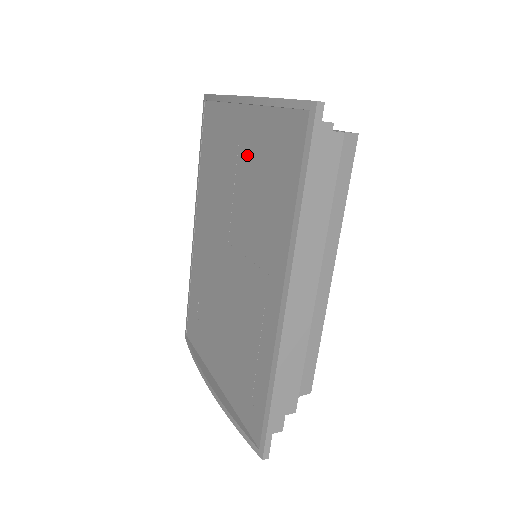
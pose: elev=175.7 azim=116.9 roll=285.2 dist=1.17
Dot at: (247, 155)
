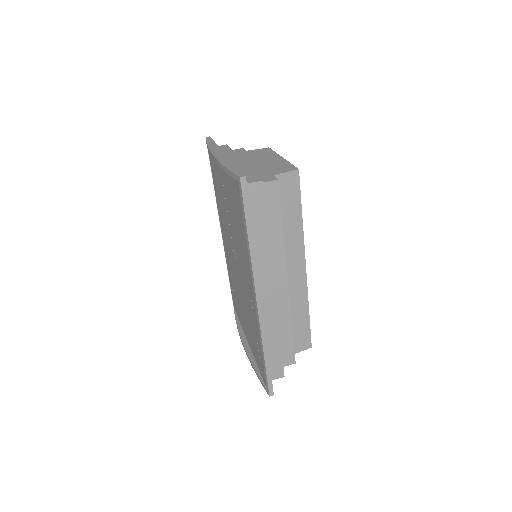
Dot at: (227, 195)
